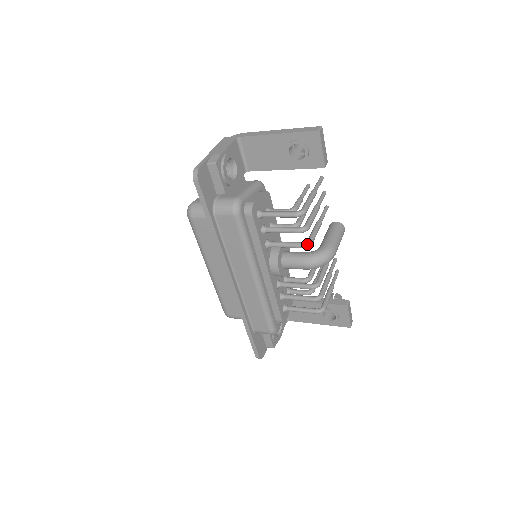
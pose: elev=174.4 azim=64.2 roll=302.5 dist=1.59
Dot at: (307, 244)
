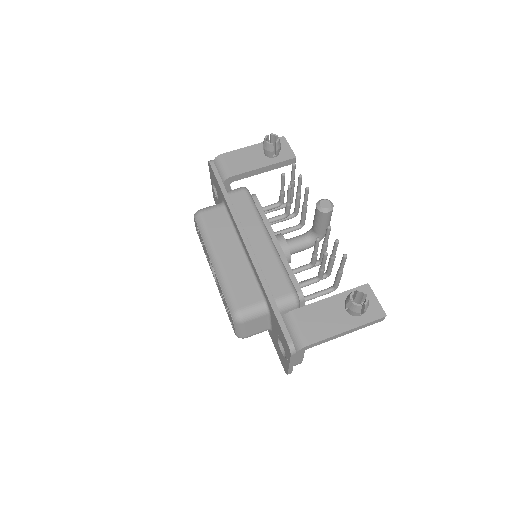
Dot at: occluded
